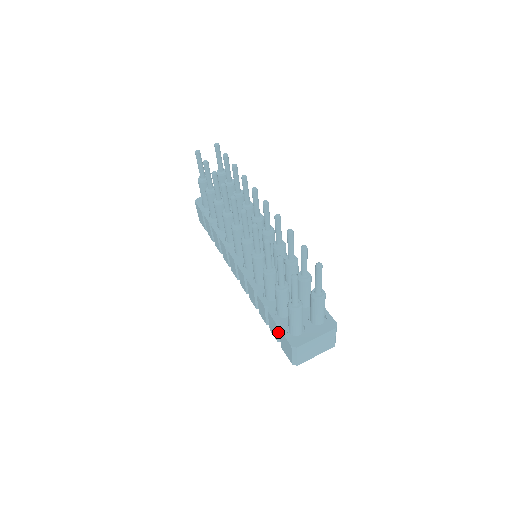
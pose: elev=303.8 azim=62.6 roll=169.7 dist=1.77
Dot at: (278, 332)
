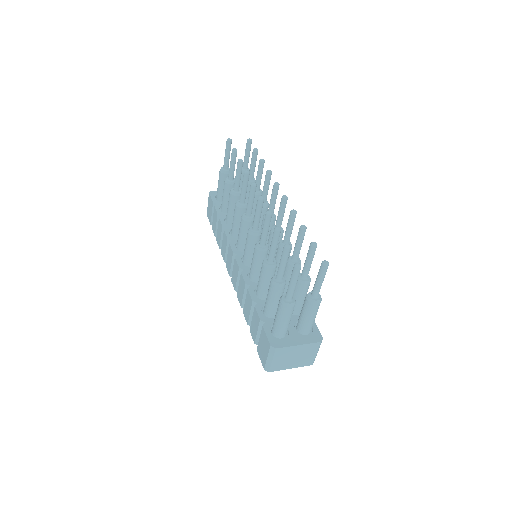
Dot at: (259, 332)
